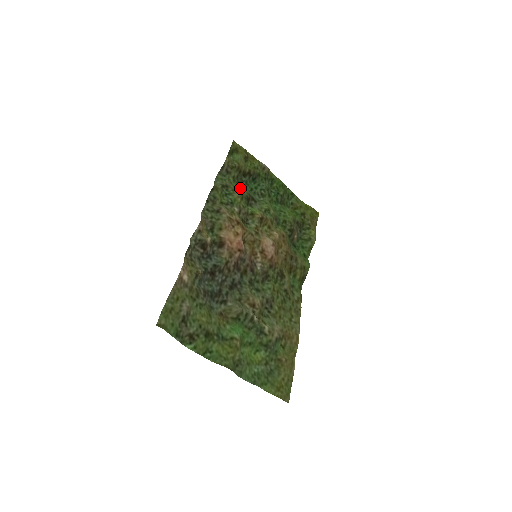
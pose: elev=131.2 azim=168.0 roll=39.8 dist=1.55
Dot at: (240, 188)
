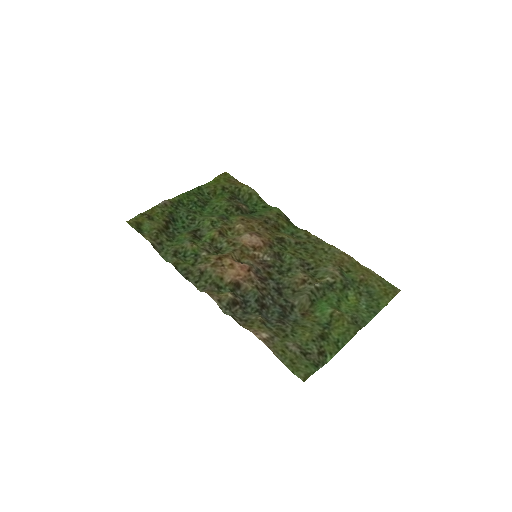
Dot at: (180, 239)
